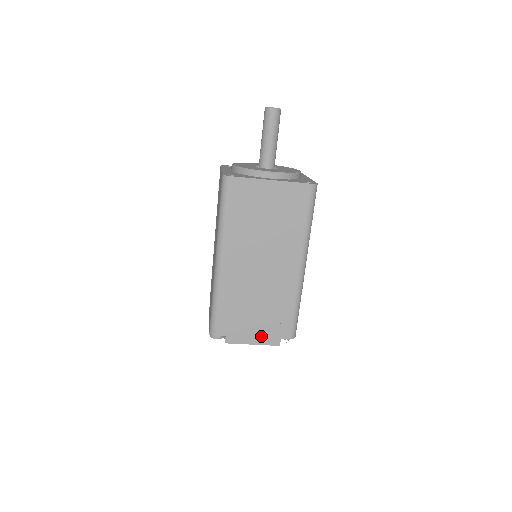
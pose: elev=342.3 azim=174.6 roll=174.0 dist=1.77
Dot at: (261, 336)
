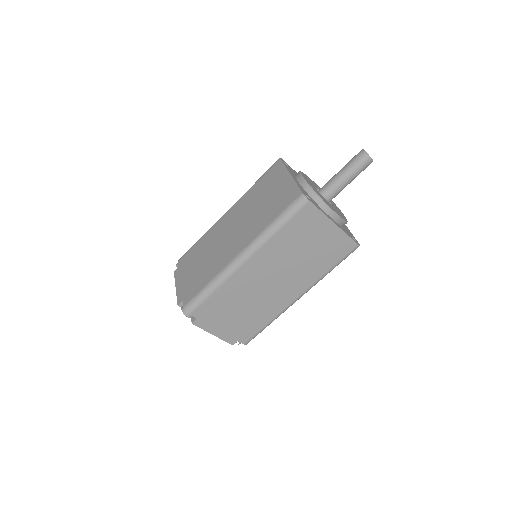
Dot at: (225, 332)
